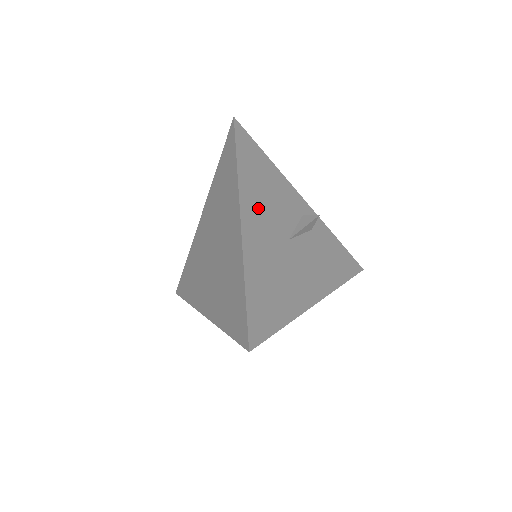
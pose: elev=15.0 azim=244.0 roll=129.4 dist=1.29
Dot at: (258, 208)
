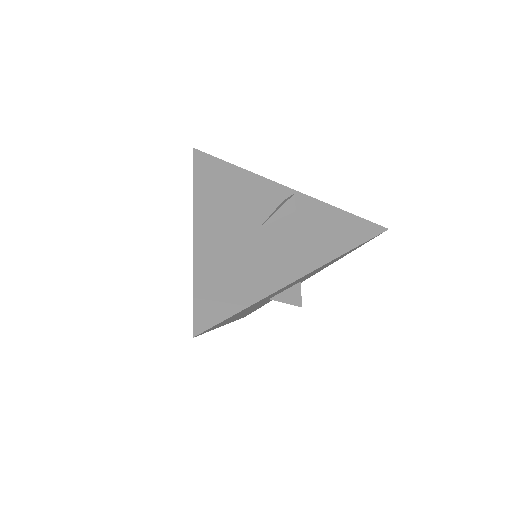
Dot at: (217, 212)
